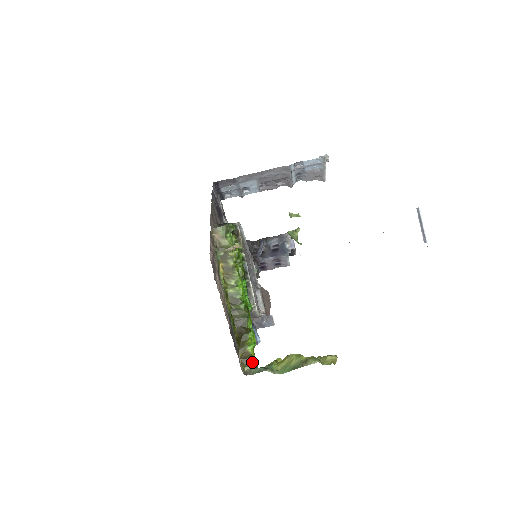
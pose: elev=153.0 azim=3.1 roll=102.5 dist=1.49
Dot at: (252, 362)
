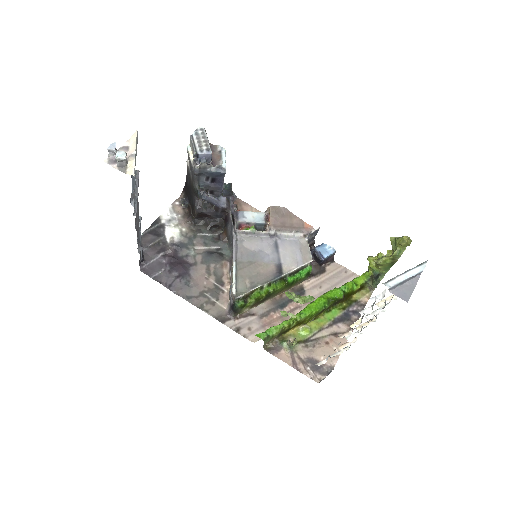
Dot at: (364, 284)
